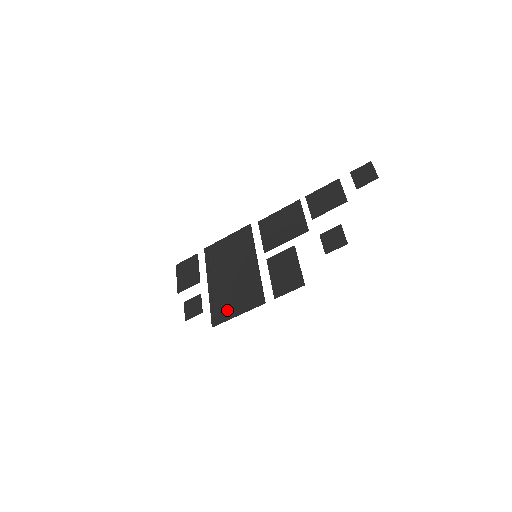
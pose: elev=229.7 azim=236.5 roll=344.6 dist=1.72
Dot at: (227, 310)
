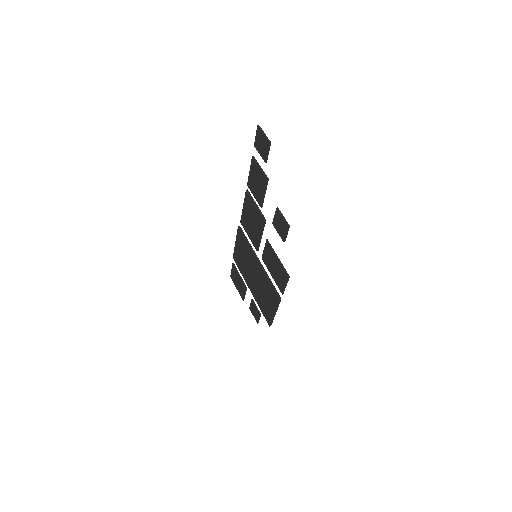
Dot at: (268, 311)
